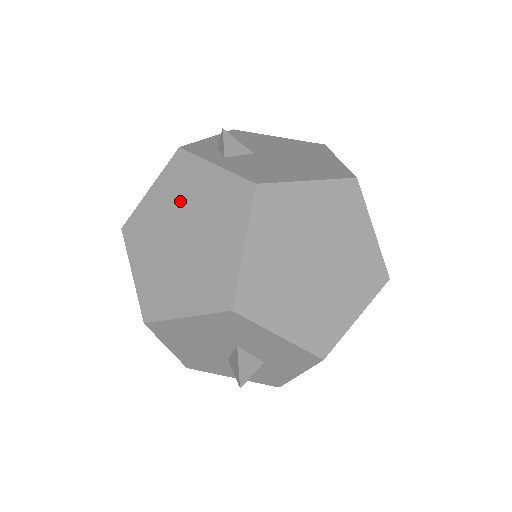
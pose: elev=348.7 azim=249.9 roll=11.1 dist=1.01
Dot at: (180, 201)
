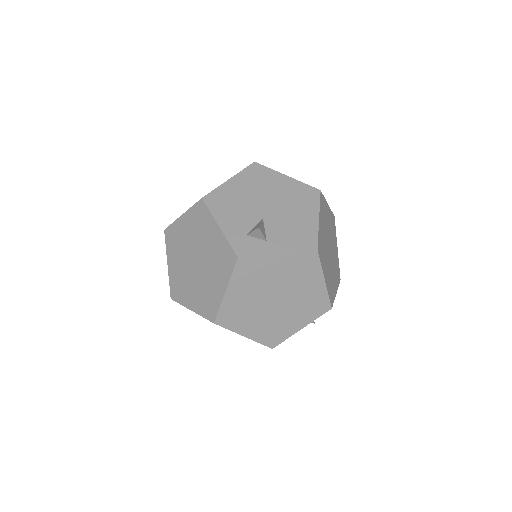
Dot at: (261, 284)
